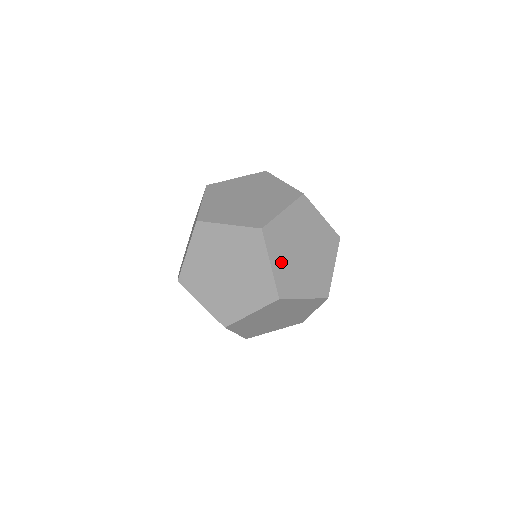
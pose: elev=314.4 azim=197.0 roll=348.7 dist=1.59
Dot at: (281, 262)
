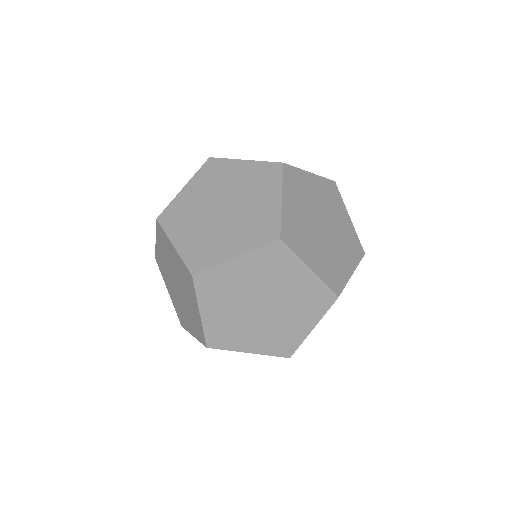
Dot at: (315, 258)
